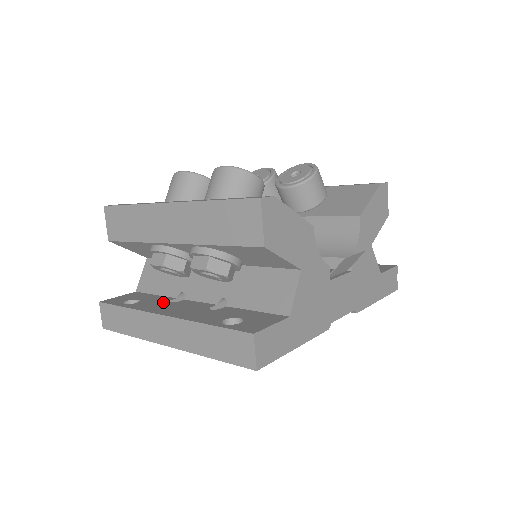
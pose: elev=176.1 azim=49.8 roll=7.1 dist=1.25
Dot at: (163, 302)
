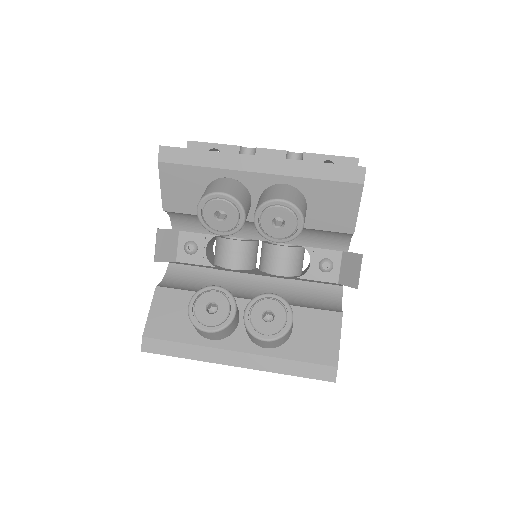
Dot at: occluded
